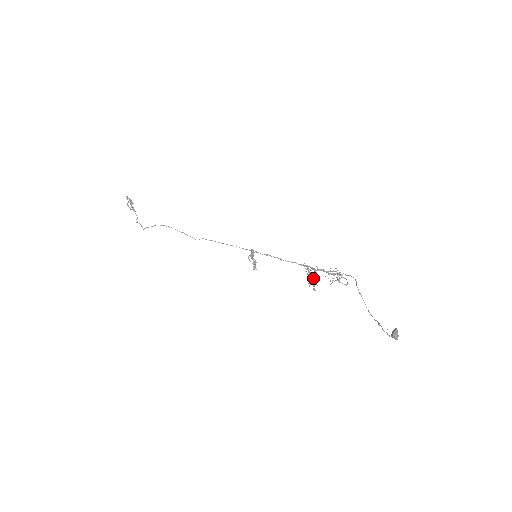
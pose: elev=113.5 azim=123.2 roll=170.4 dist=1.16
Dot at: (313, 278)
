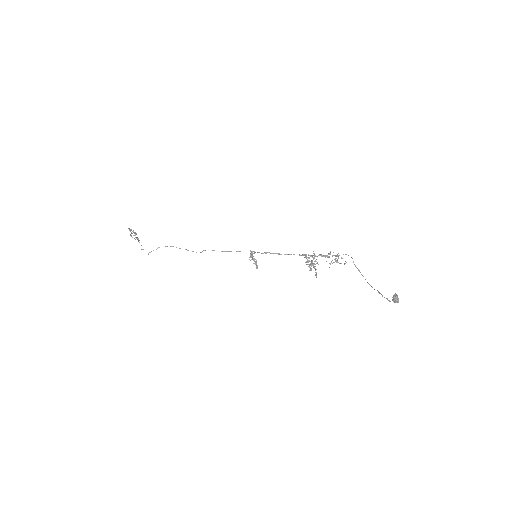
Dot at: (313, 265)
